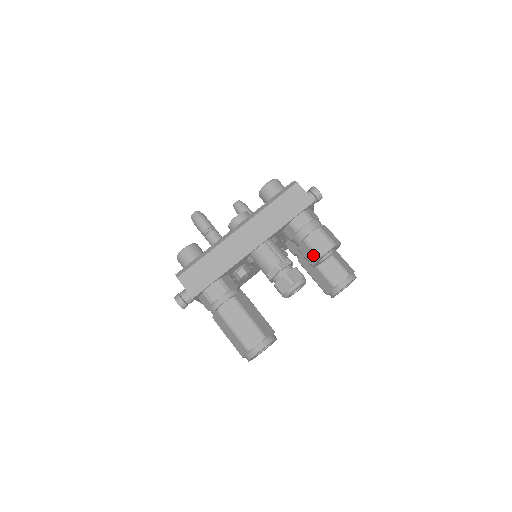
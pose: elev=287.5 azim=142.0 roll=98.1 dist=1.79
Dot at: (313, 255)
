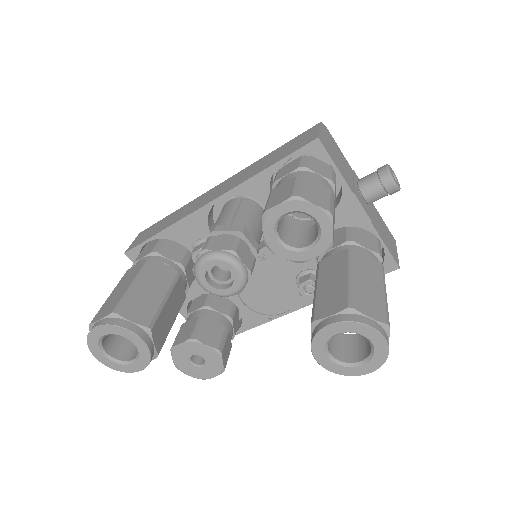
Dot at: occluded
